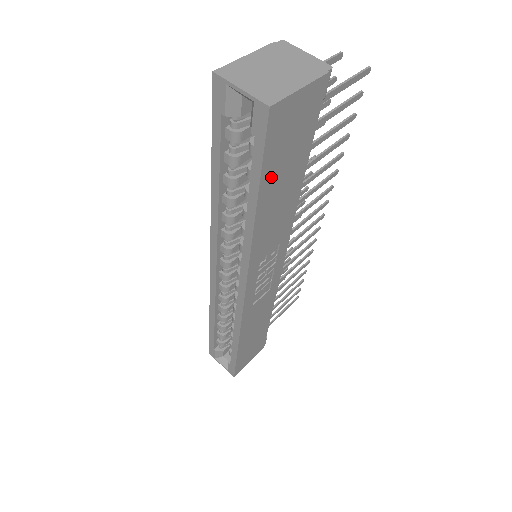
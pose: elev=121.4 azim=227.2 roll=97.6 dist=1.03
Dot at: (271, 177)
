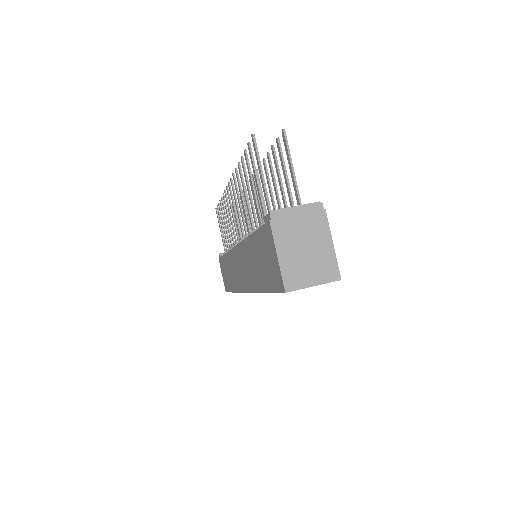
Dot at: occluded
